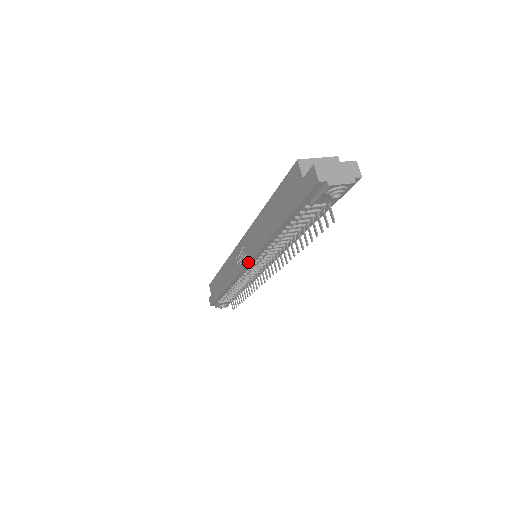
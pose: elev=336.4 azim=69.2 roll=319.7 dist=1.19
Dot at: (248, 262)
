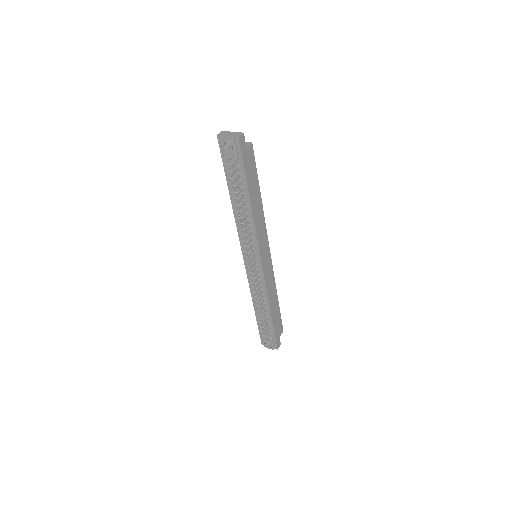
Dot at: (241, 247)
